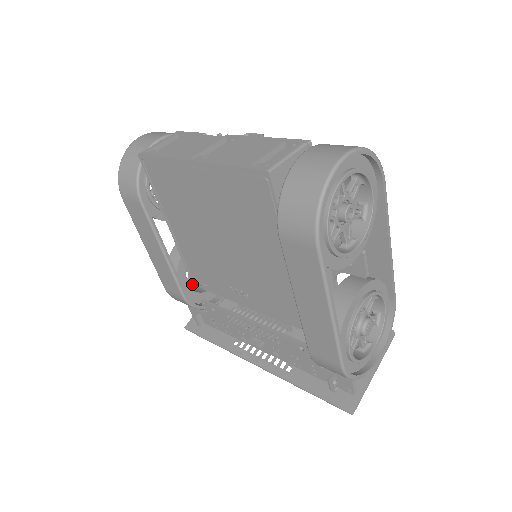
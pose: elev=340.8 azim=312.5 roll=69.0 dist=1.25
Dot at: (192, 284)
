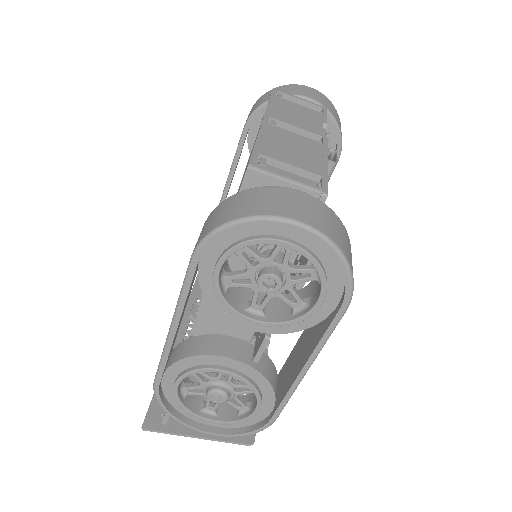
Dot at: occluded
